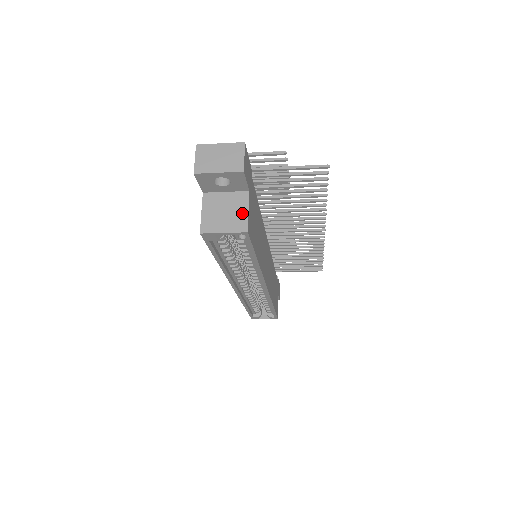
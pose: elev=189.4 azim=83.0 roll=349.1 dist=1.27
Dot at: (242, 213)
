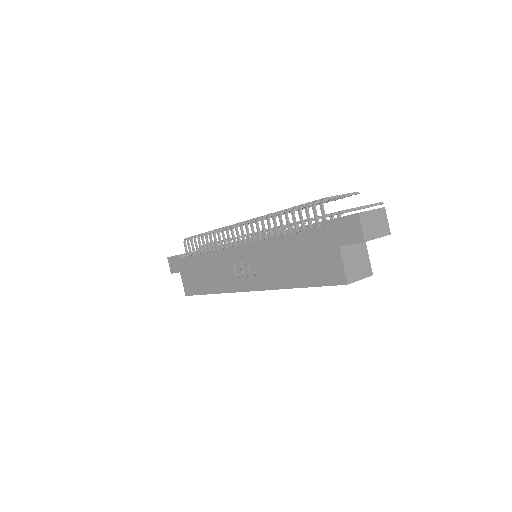
Dot at: (366, 260)
